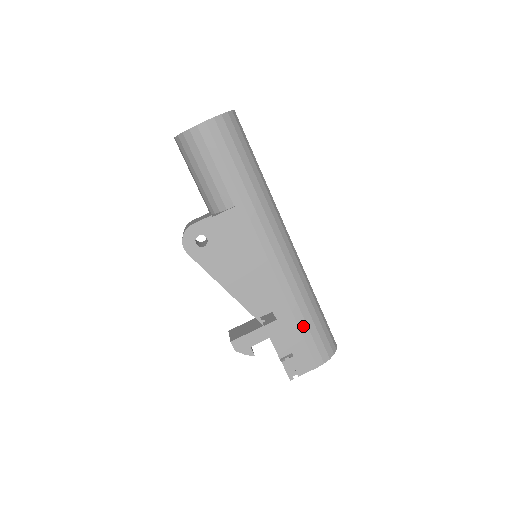
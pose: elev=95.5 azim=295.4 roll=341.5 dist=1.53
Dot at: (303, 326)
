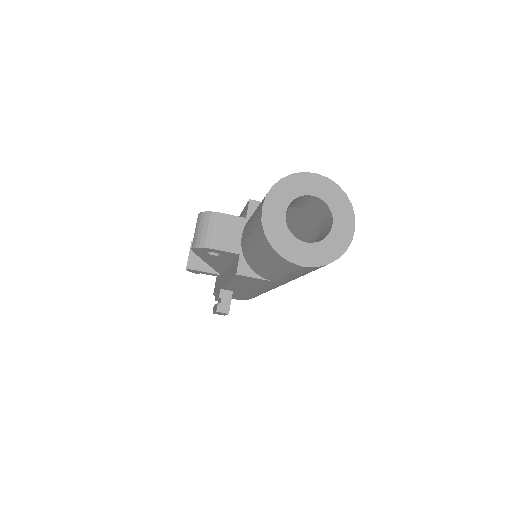
Dot at: occluded
